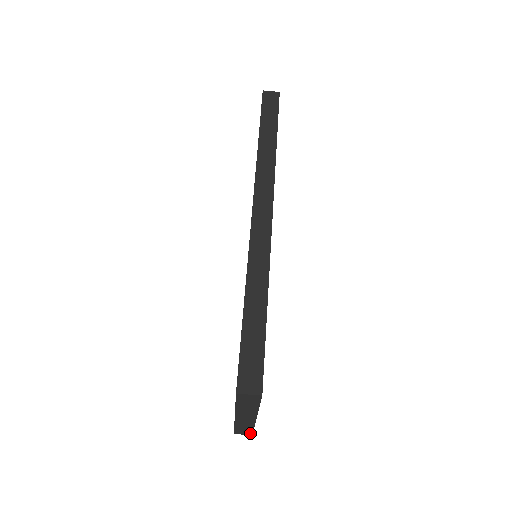
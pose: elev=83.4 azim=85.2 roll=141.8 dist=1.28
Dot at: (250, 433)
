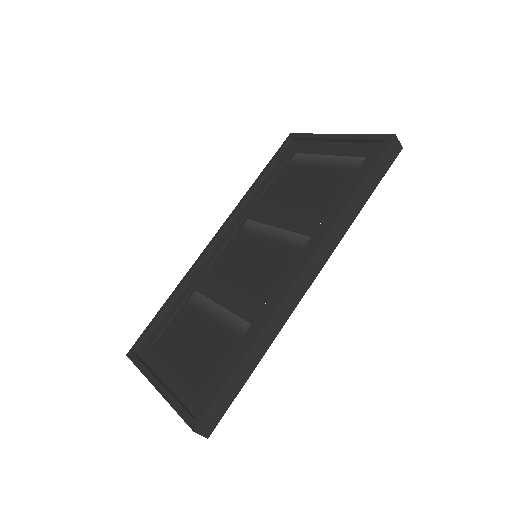
Dot at: occluded
